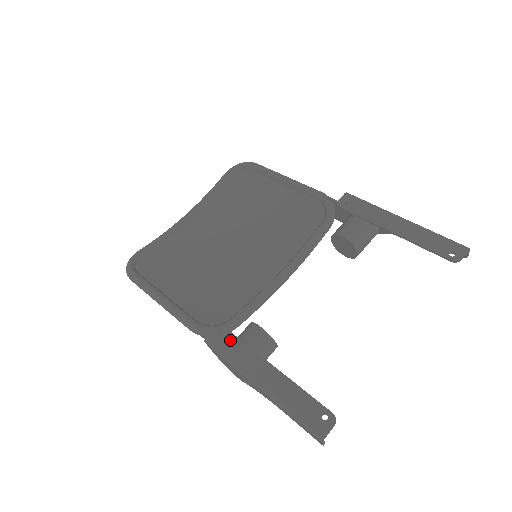
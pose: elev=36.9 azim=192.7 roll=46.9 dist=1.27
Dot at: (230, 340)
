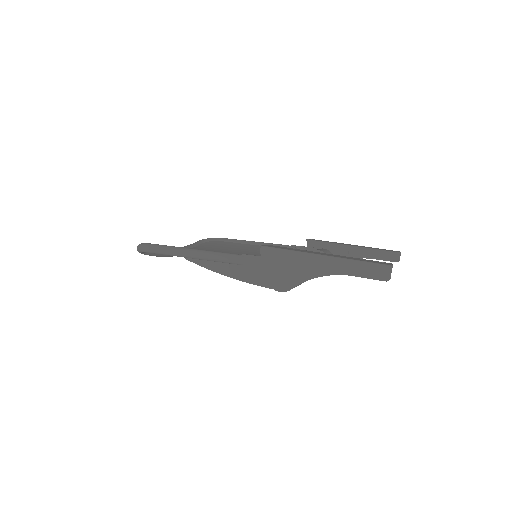
Dot at: (283, 247)
